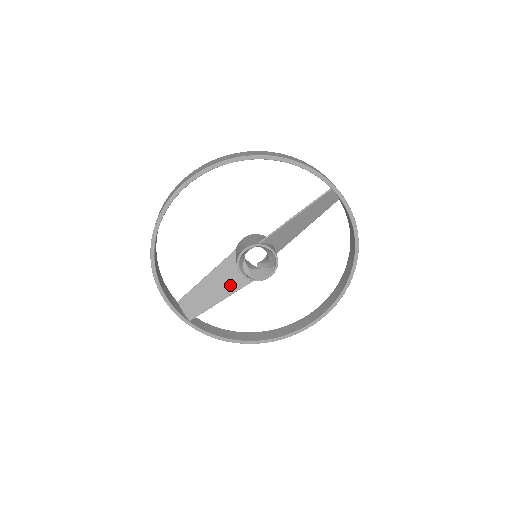
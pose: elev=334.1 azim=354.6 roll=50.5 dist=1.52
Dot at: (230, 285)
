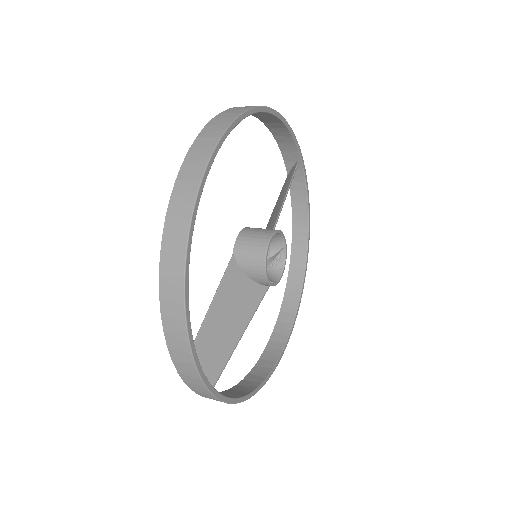
Dot at: (246, 305)
